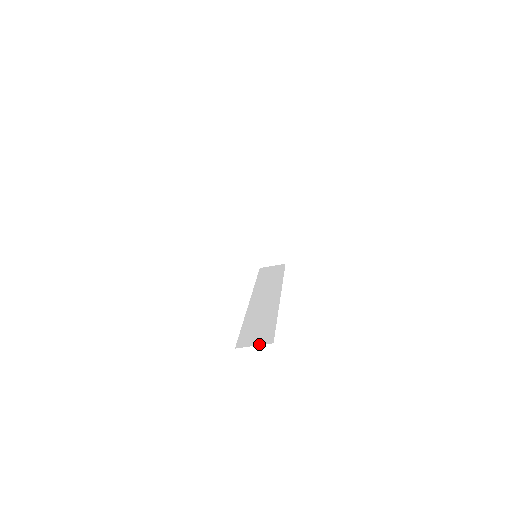
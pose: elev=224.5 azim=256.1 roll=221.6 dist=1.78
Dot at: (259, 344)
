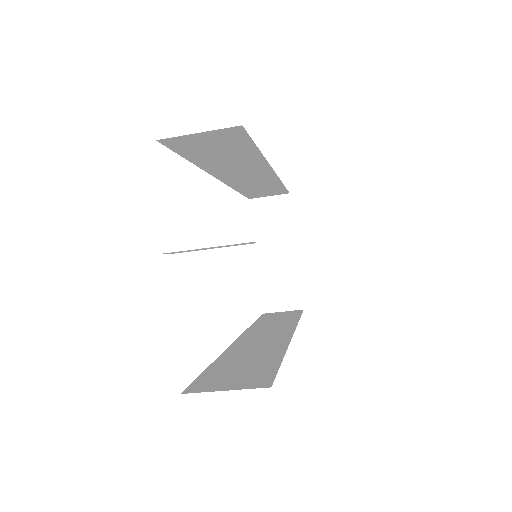
Dot at: (237, 387)
